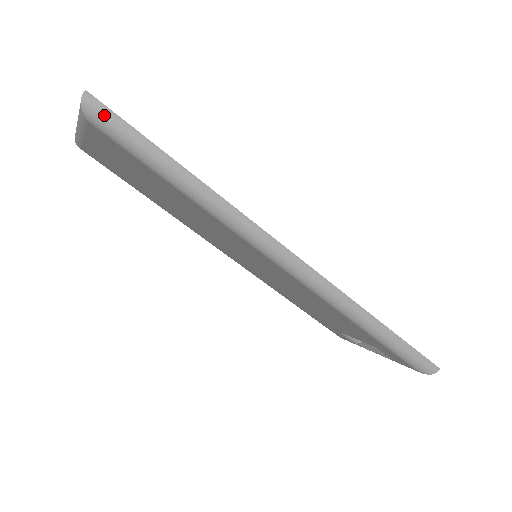
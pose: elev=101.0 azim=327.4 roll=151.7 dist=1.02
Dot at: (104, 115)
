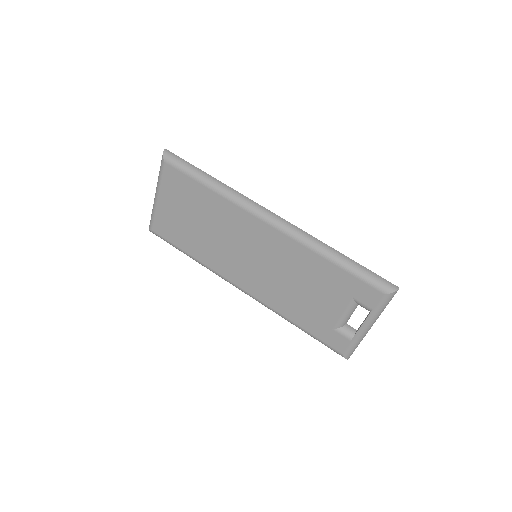
Dot at: (172, 156)
